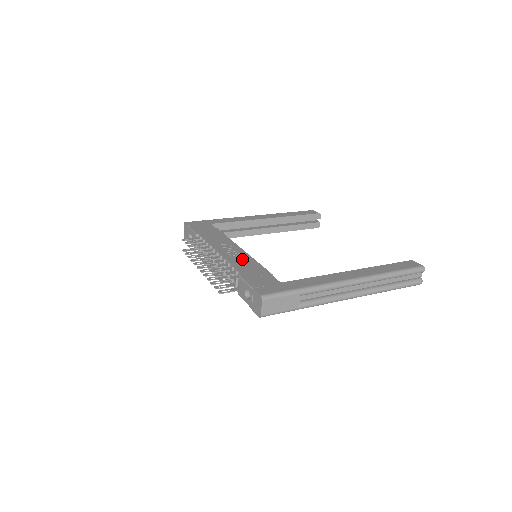
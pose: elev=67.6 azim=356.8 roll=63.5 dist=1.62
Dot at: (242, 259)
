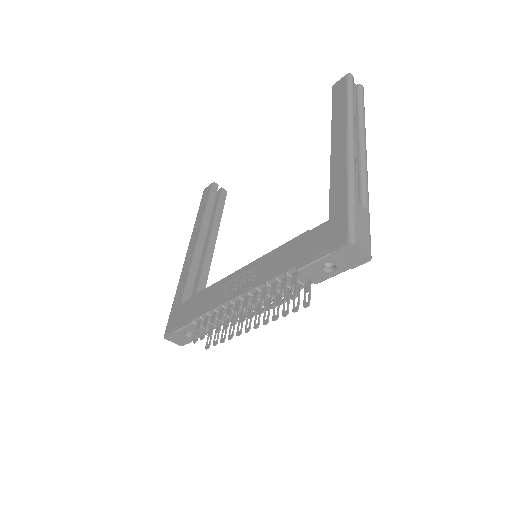
Dot at: (264, 267)
